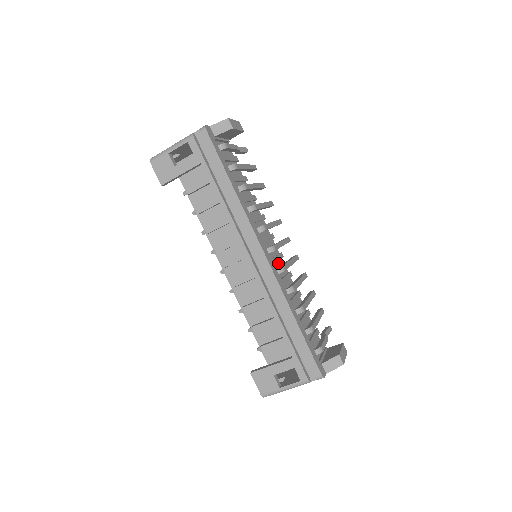
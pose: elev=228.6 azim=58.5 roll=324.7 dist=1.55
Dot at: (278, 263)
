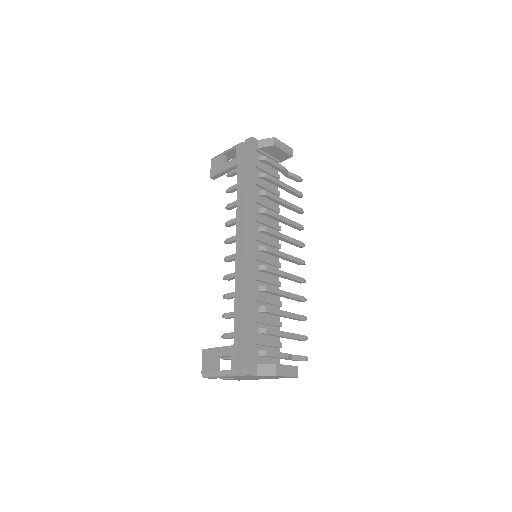
Dot at: occluded
